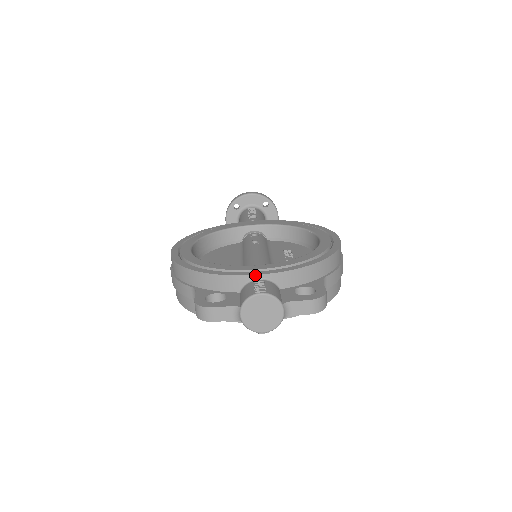
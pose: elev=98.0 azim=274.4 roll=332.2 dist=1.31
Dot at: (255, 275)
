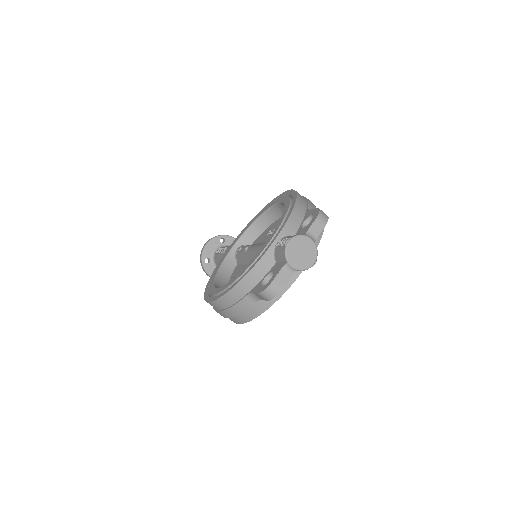
Dot at: (273, 243)
